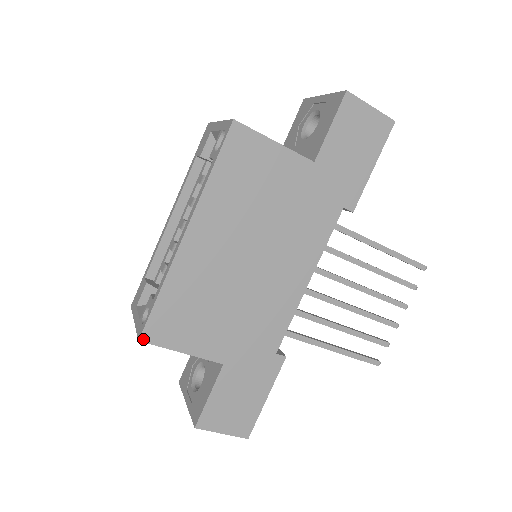
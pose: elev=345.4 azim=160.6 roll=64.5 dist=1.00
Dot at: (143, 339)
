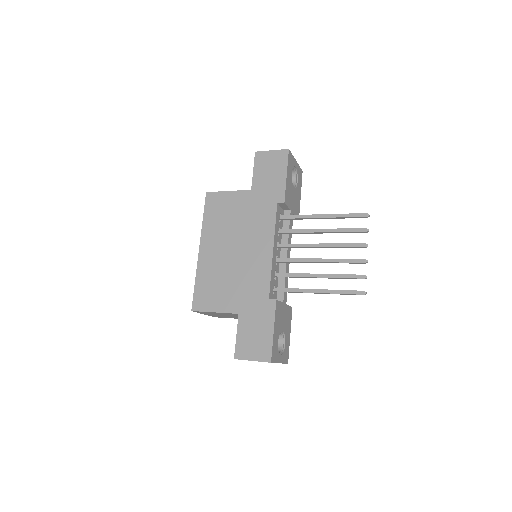
Dot at: (193, 310)
